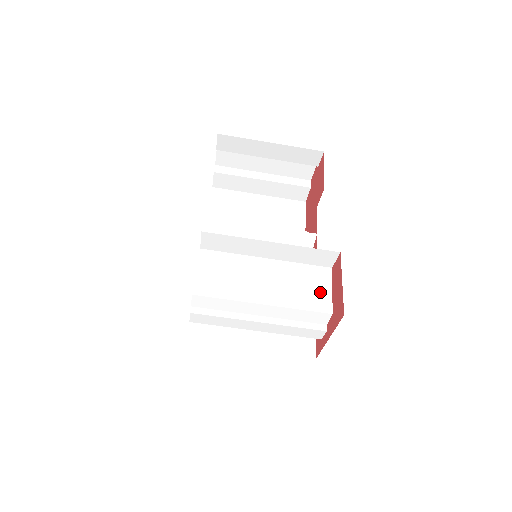
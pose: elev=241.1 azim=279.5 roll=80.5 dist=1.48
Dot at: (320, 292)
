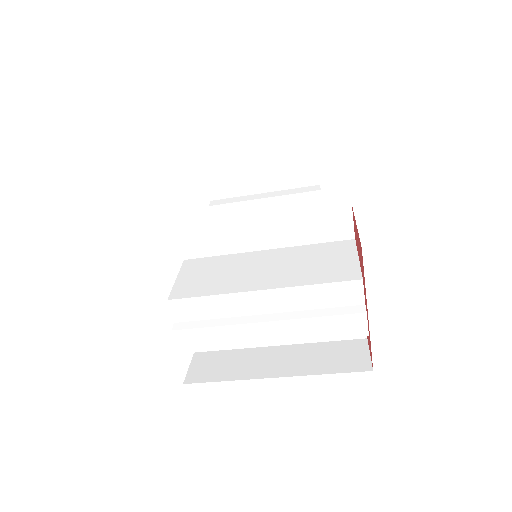
Dot at: (341, 263)
